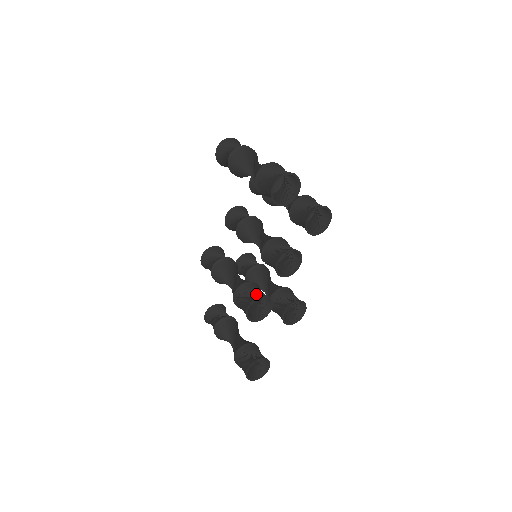
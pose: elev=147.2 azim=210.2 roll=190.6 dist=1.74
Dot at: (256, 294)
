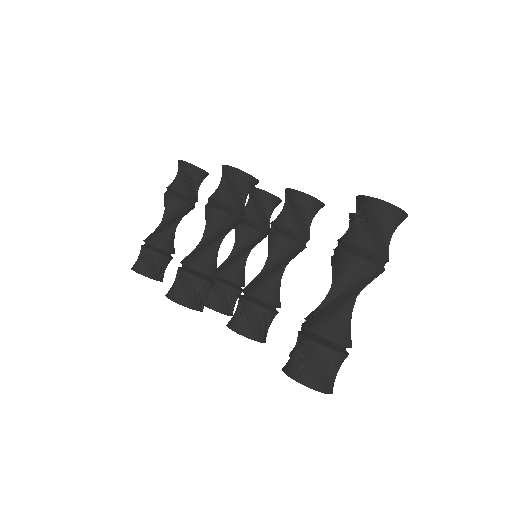
Dot at: (196, 300)
